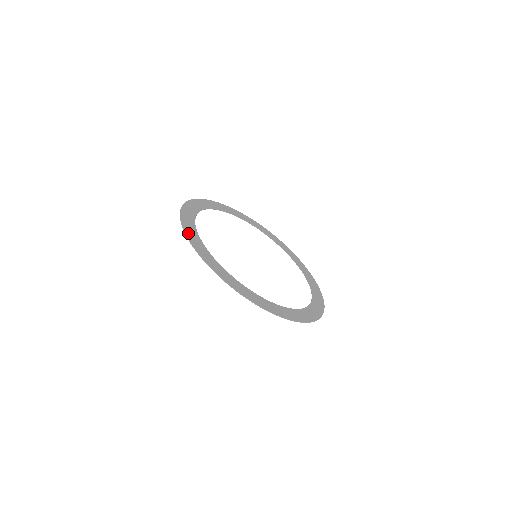
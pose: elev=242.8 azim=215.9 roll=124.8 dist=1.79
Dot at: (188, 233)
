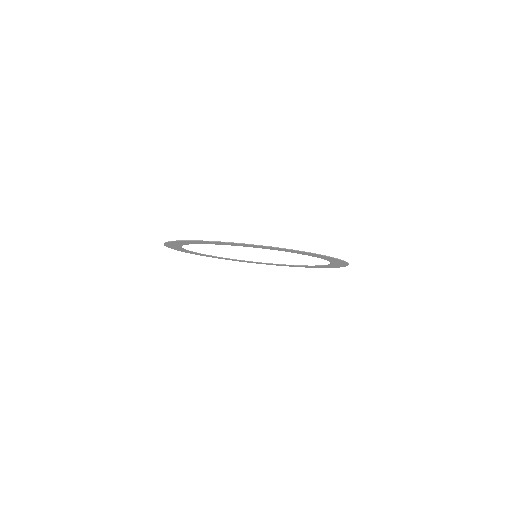
Dot at: (181, 241)
